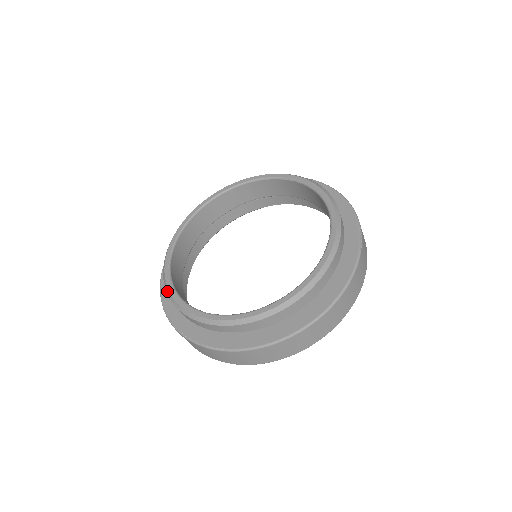
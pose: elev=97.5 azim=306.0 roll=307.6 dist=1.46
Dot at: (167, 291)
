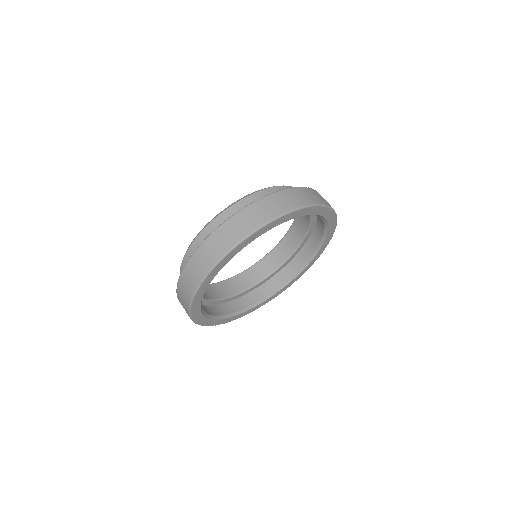
Dot at: occluded
